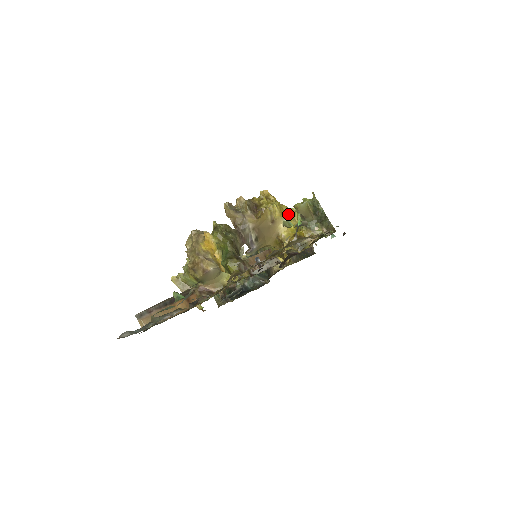
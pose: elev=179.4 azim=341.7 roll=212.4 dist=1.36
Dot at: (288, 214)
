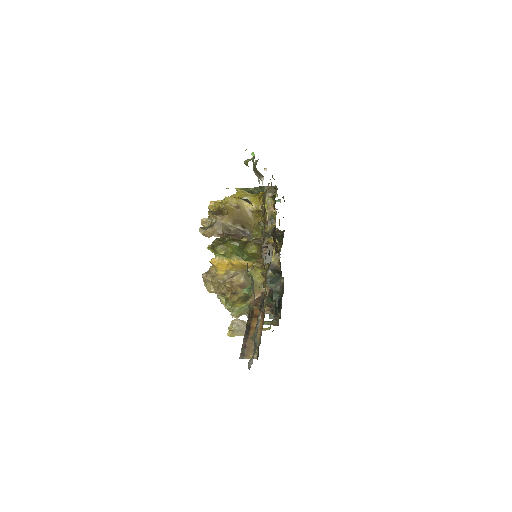
Dot at: (240, 195)
